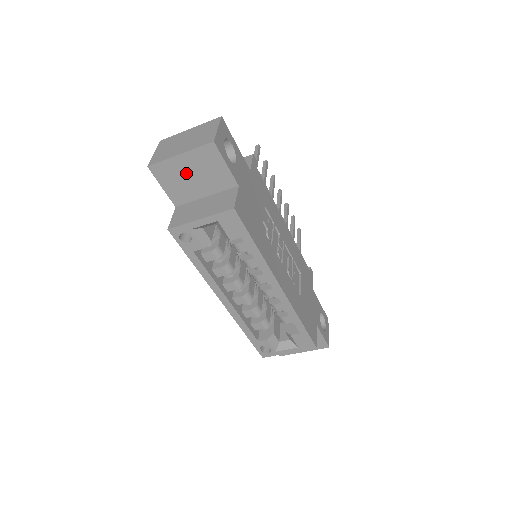
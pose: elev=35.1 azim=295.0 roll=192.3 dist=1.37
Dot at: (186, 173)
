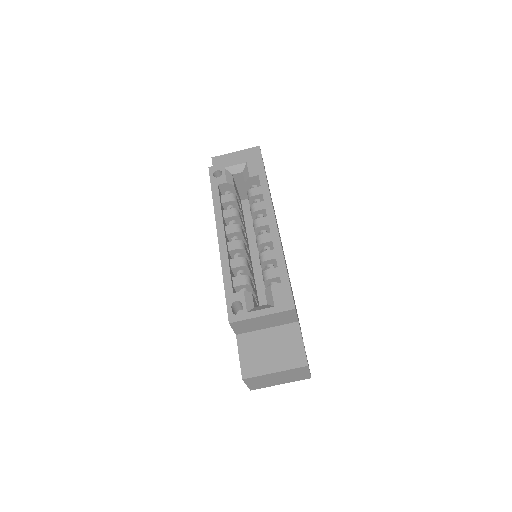
Dot at: occluded
